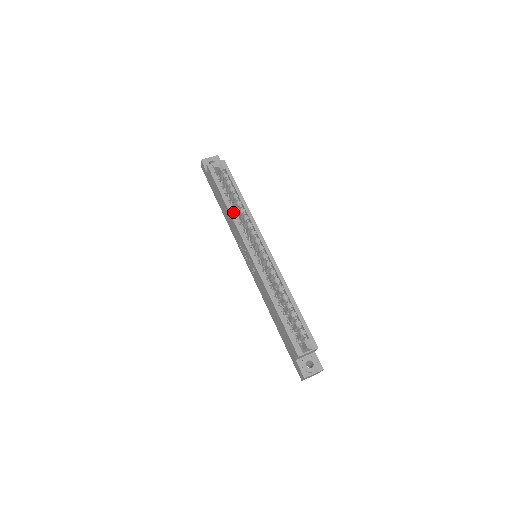
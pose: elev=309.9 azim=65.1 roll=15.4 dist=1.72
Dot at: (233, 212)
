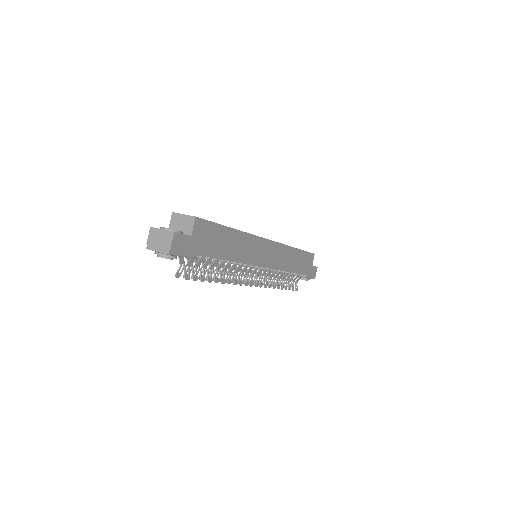
Dot at: occluded
